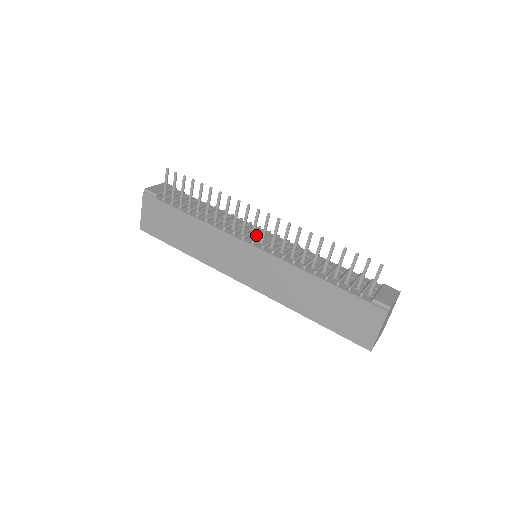
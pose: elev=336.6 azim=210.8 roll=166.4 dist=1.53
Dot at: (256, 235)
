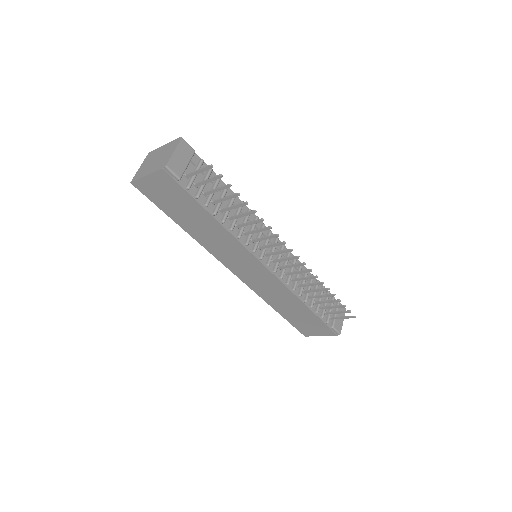
Dot at: occluded
